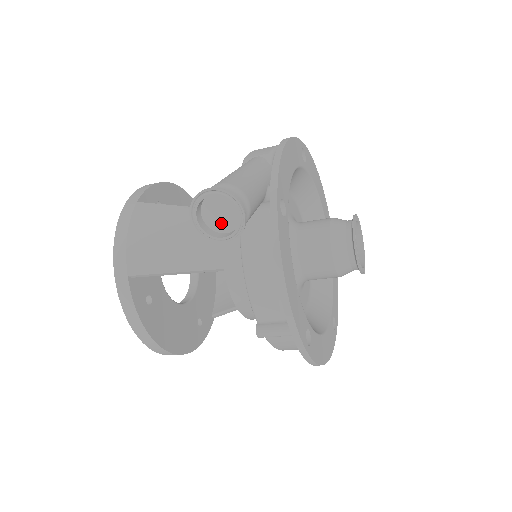
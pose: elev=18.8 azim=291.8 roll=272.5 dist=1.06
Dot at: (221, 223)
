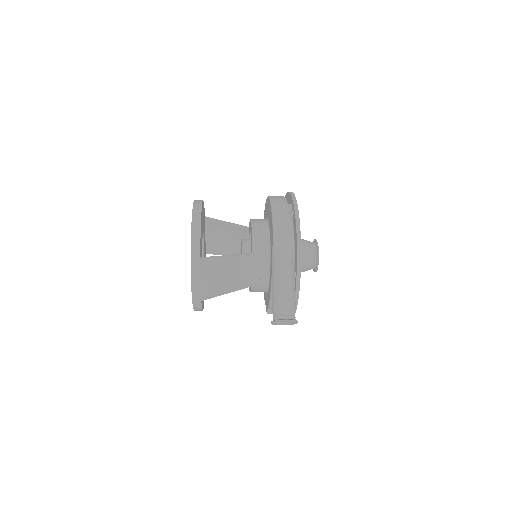
Dot at: occluded
